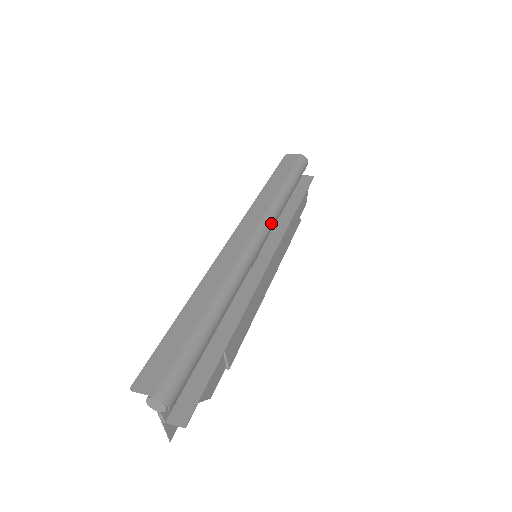
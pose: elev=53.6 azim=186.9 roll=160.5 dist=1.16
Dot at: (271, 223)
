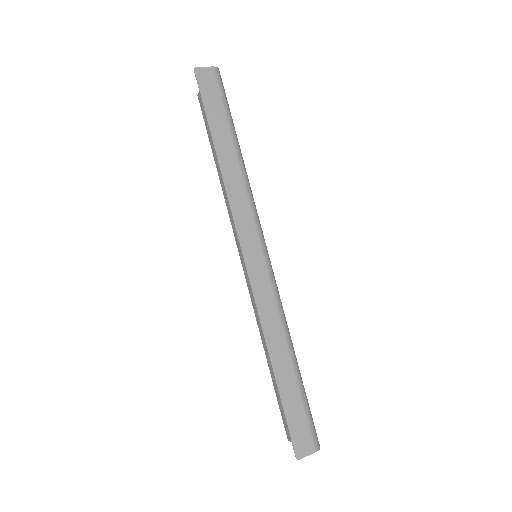
Dot at: (258, 216)
